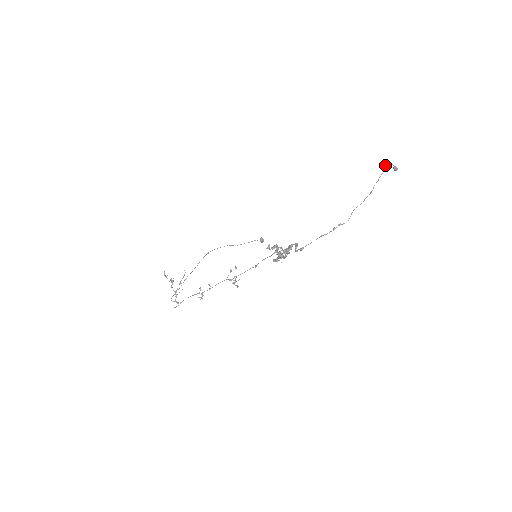
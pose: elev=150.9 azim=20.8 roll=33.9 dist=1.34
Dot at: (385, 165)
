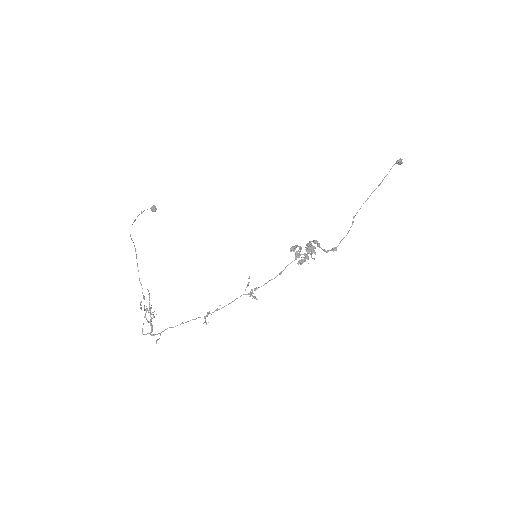
Dot at: (399, 162)
